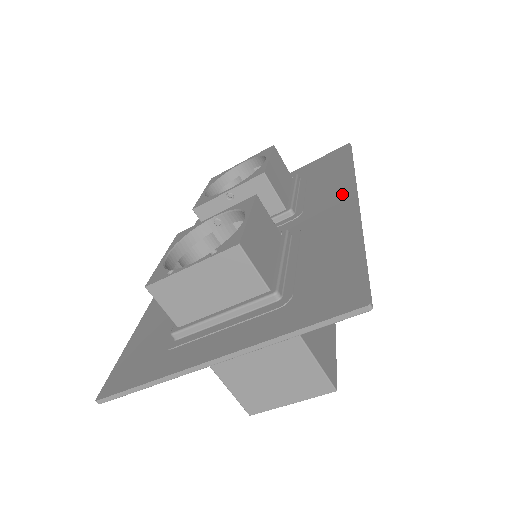
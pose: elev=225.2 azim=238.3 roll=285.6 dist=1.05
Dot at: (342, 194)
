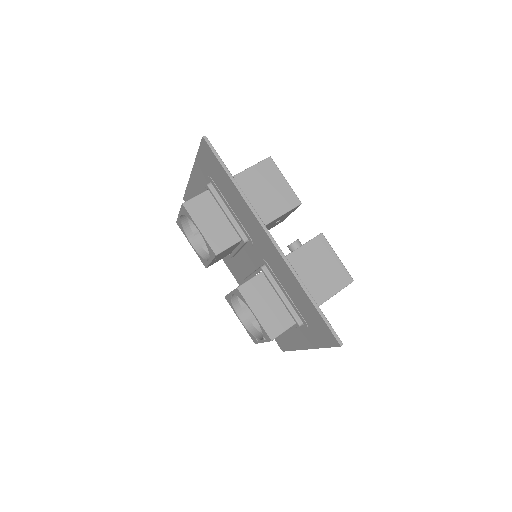
Dot at: (260, 231)
